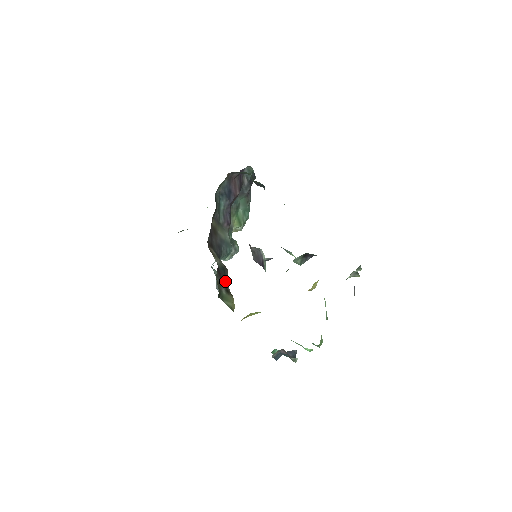
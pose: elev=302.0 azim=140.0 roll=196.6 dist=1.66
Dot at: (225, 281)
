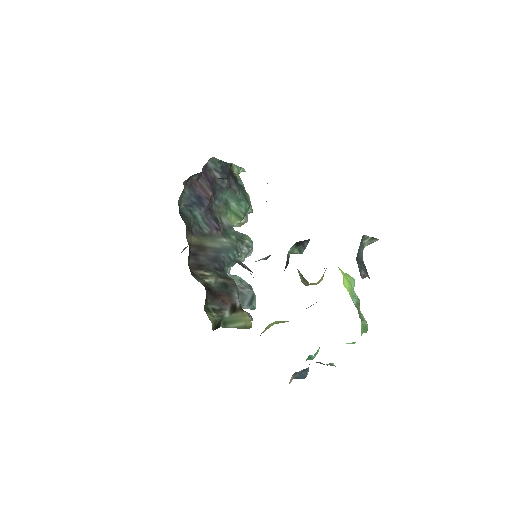
Dot at: (230, 298)
